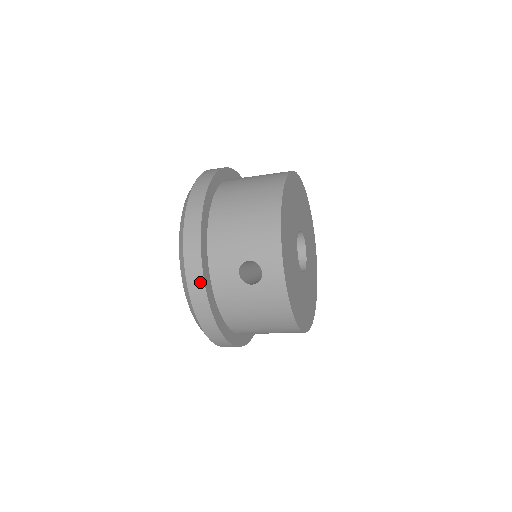
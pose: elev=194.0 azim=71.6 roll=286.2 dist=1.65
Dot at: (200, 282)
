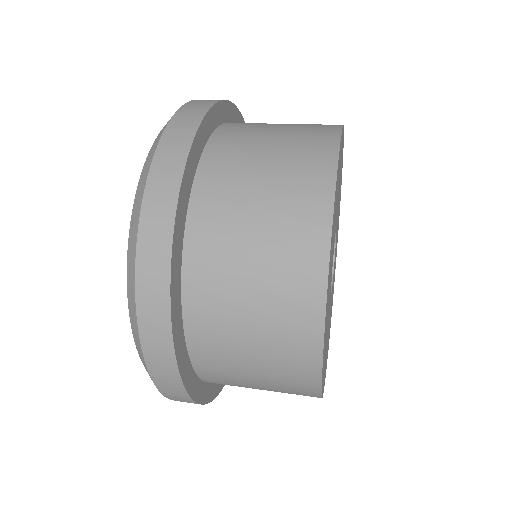
Dot at: occluded
